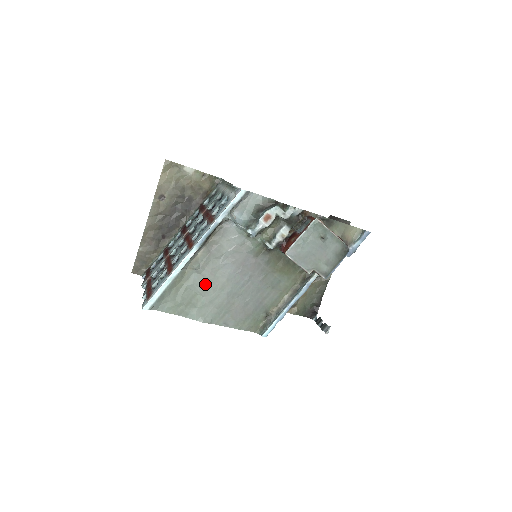
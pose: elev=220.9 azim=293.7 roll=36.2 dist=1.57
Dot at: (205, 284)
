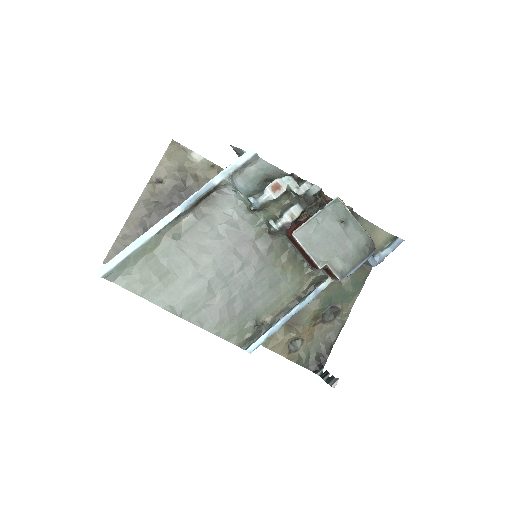
Dot at: (183, 261)
